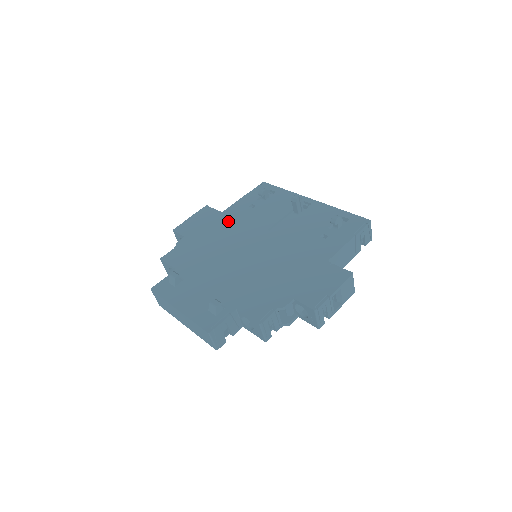
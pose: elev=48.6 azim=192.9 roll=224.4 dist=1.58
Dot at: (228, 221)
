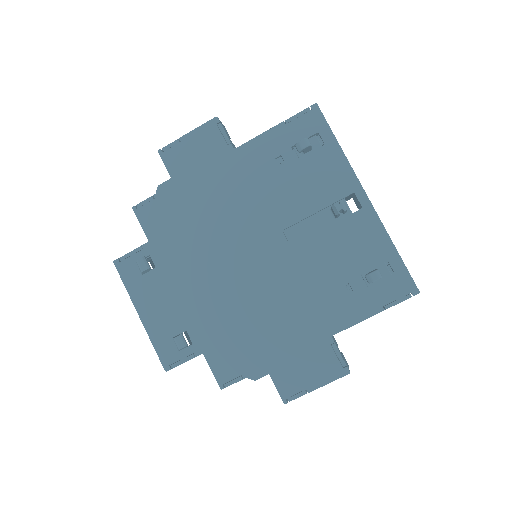
Dot at: (237, 178)
